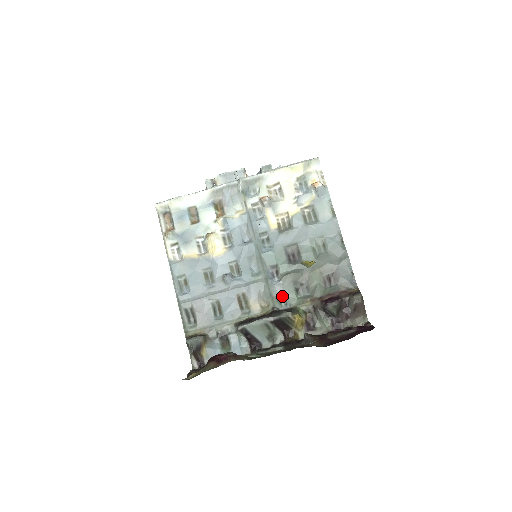
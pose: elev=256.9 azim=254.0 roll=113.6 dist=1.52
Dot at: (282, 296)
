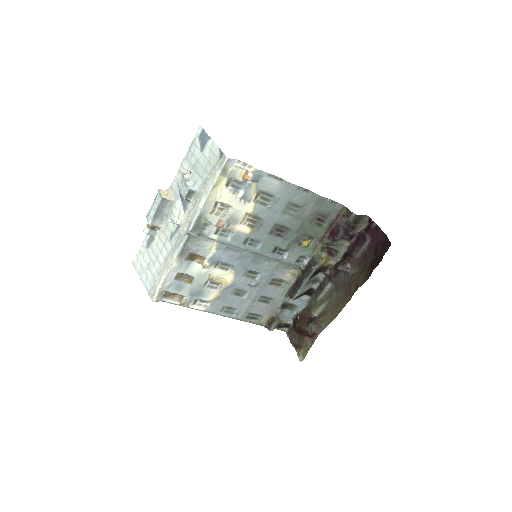
Dot at: (298, 257)
